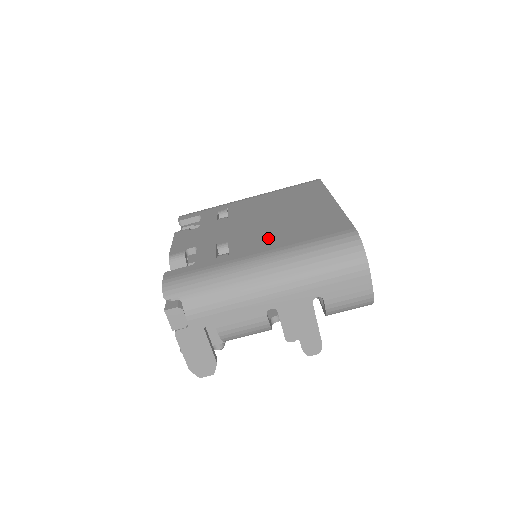
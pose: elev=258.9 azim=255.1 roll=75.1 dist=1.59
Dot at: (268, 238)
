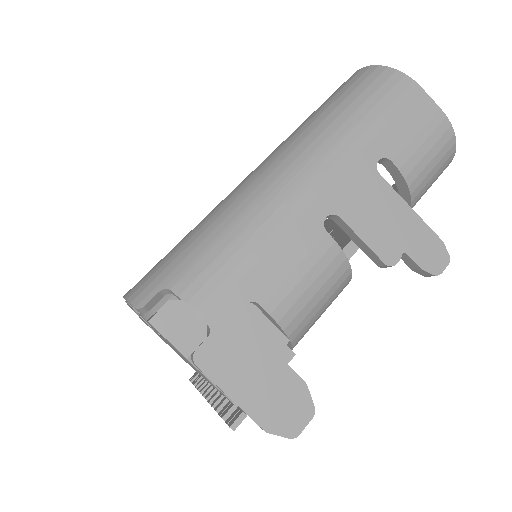
Dot at: occluded
